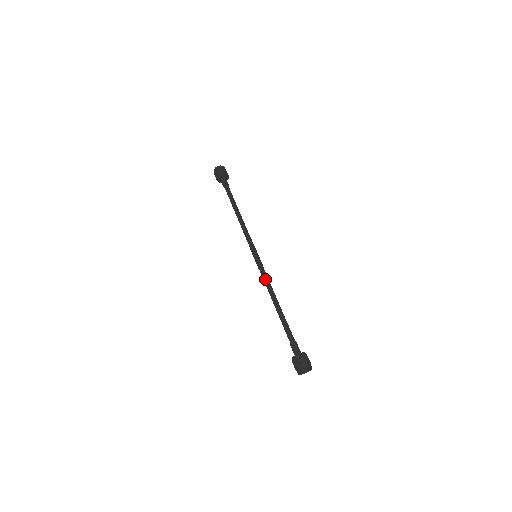
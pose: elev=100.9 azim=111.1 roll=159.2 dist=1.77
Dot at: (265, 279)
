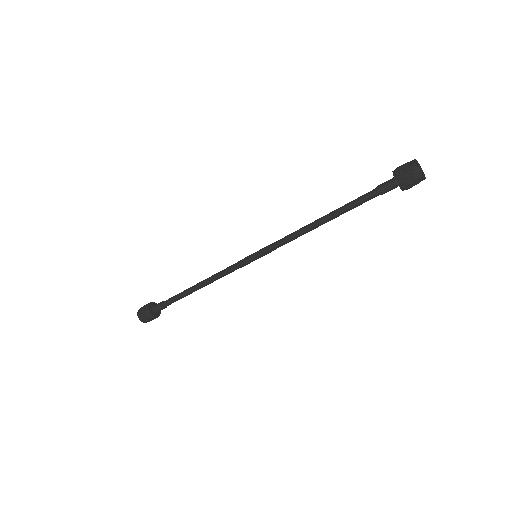
Dot at: (286, 237)
